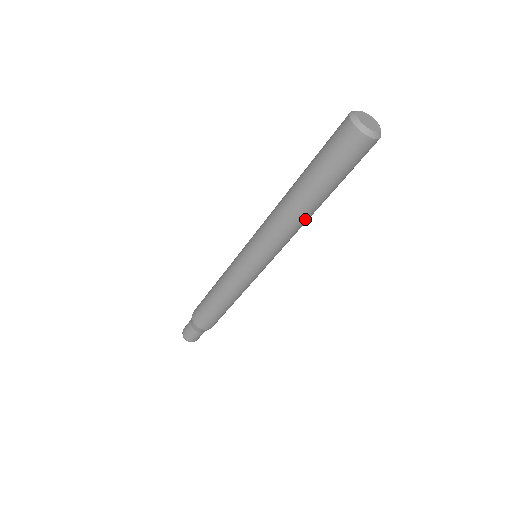
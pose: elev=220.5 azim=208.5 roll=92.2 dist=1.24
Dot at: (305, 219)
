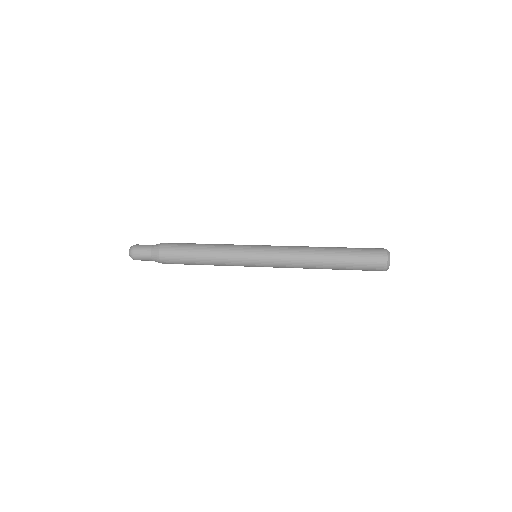
Dot at: occluded
